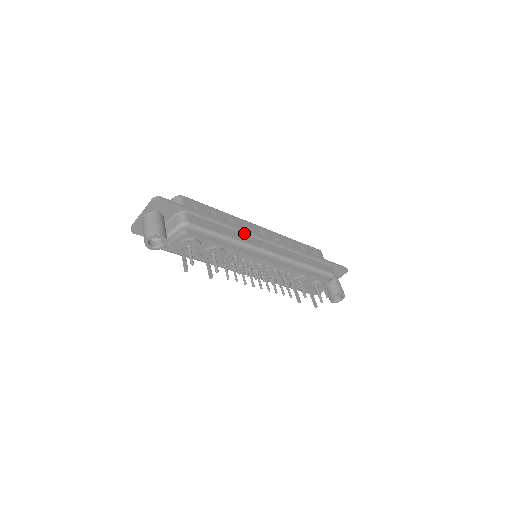
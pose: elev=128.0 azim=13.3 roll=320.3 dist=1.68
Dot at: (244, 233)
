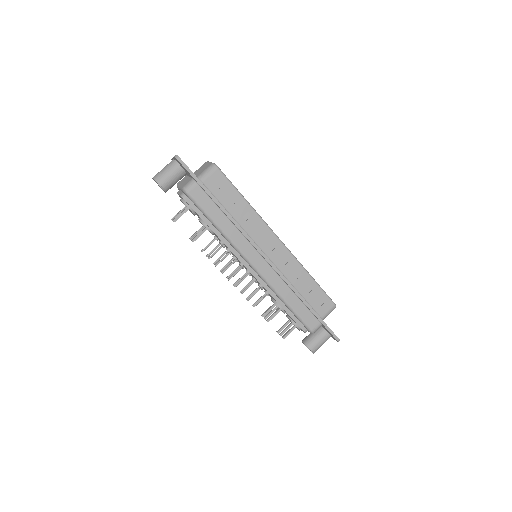
Dot at: (243, 234)
